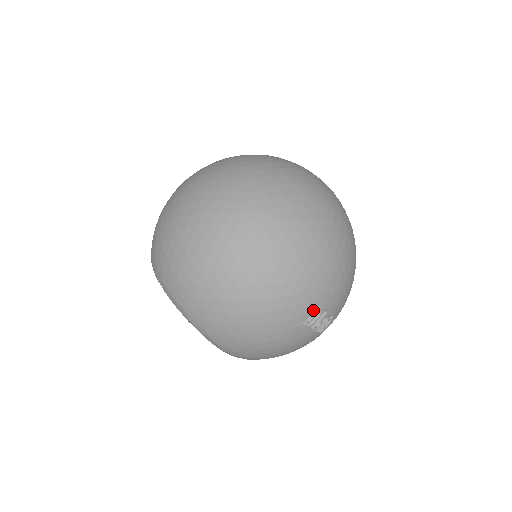
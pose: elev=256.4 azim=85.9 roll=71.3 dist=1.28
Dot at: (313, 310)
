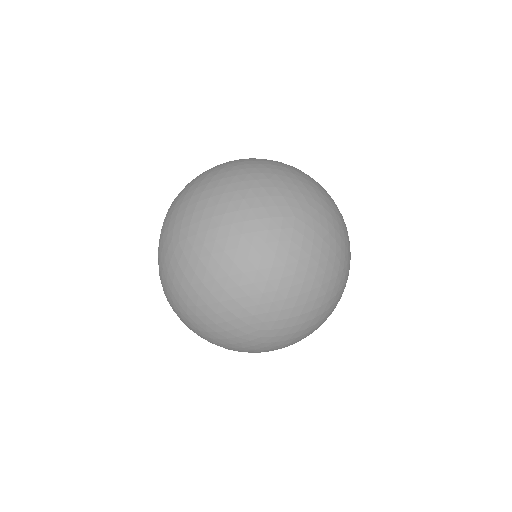
Dot at: occluded
